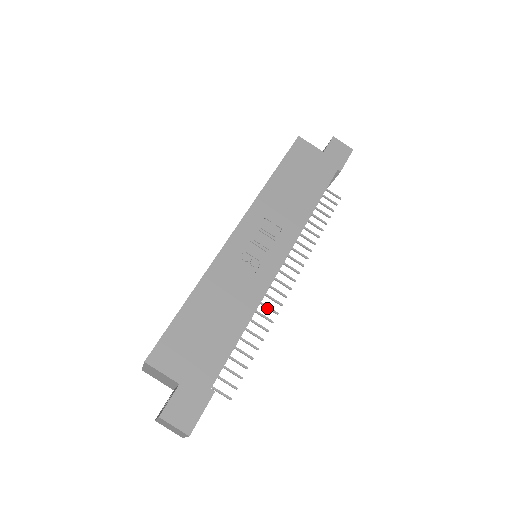
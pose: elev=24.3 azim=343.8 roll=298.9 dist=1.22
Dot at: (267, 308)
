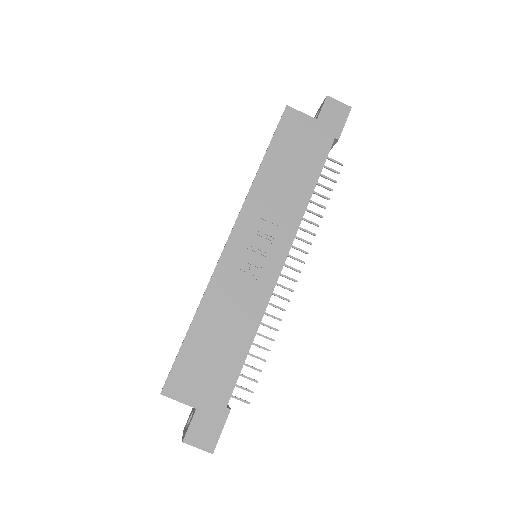
Dot at: occluded
